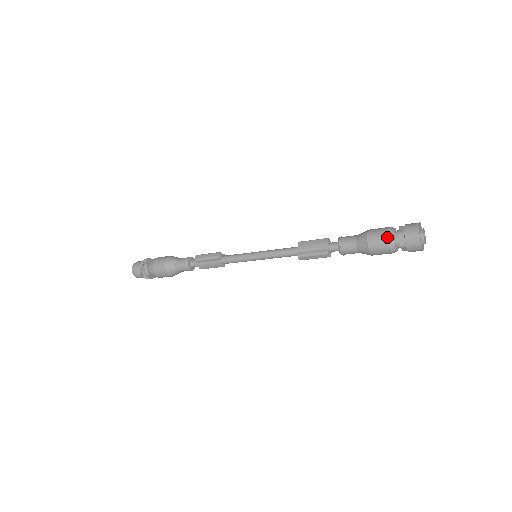
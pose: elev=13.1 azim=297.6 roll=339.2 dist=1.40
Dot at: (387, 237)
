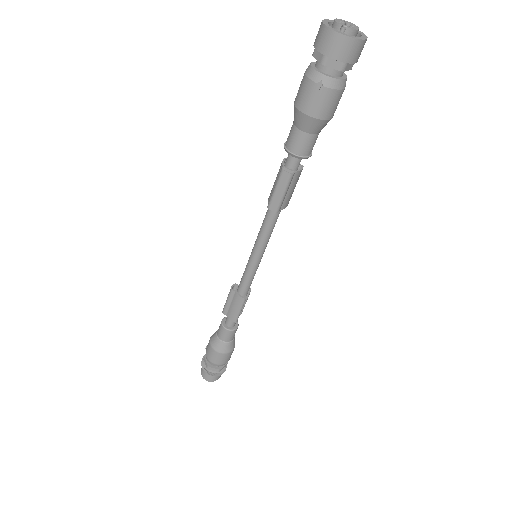
Dot at: (304, 74)
